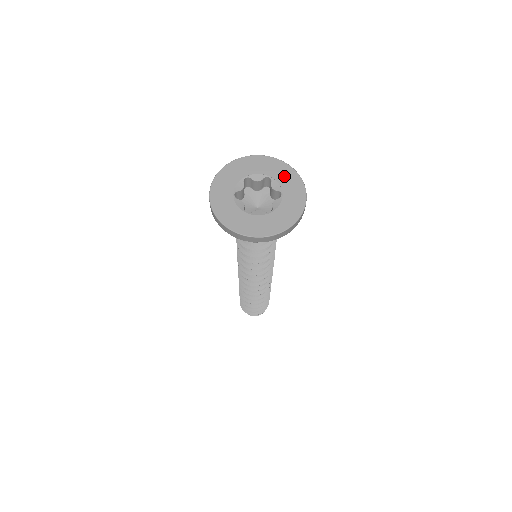
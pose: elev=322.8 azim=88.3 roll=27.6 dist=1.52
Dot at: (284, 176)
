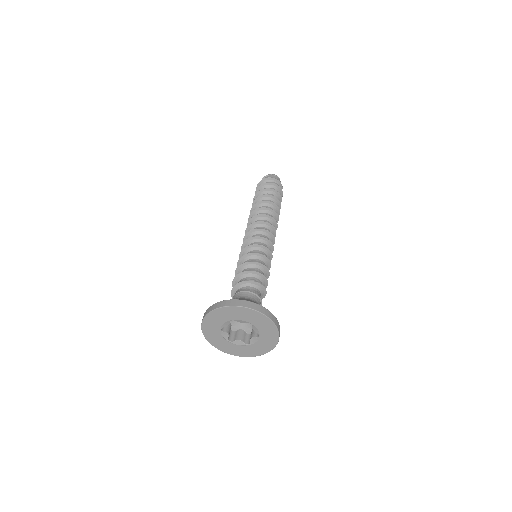
Dot at: (263, 326)
